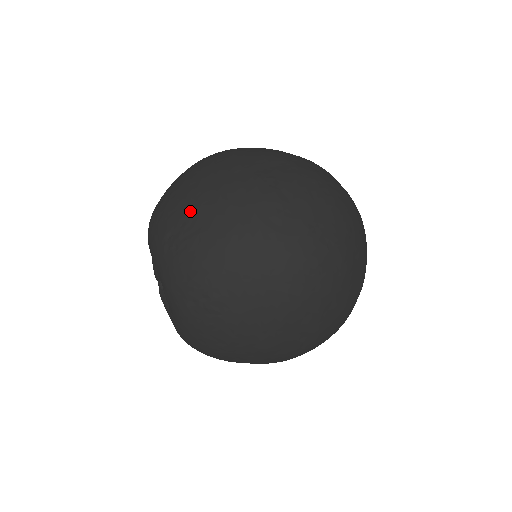
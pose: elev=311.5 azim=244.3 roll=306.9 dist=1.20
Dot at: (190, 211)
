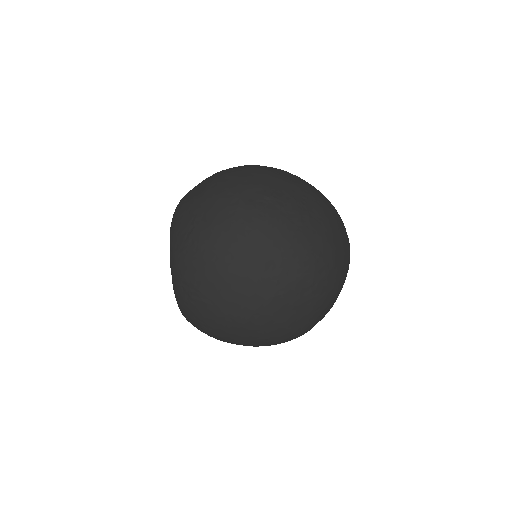
Dot at: (205, 281)
